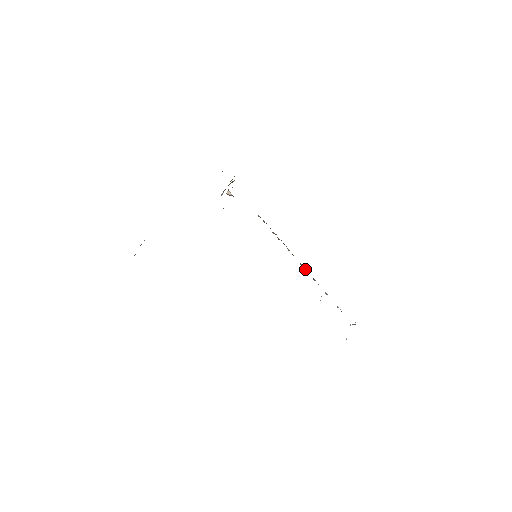
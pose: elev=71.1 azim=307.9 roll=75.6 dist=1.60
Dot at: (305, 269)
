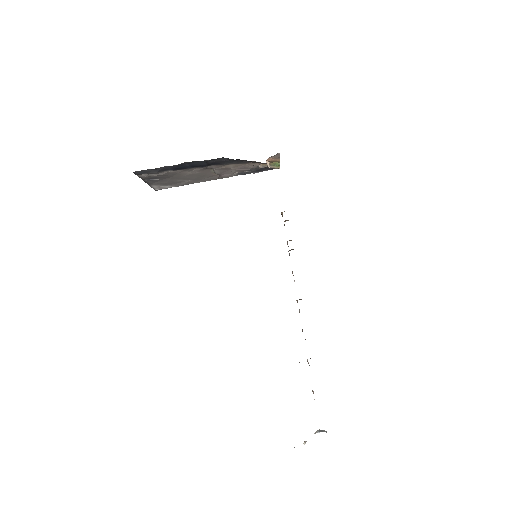
Dot at: (299, 311)
